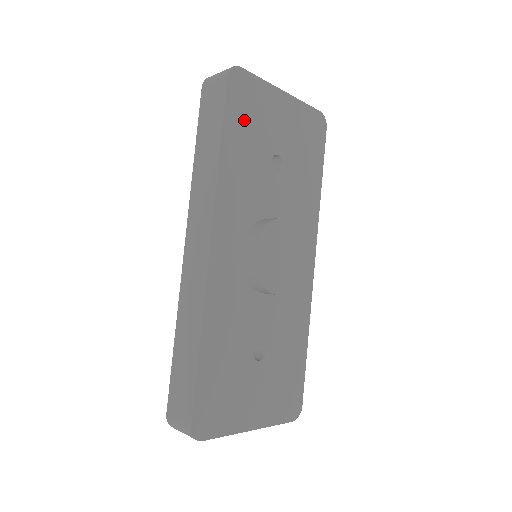
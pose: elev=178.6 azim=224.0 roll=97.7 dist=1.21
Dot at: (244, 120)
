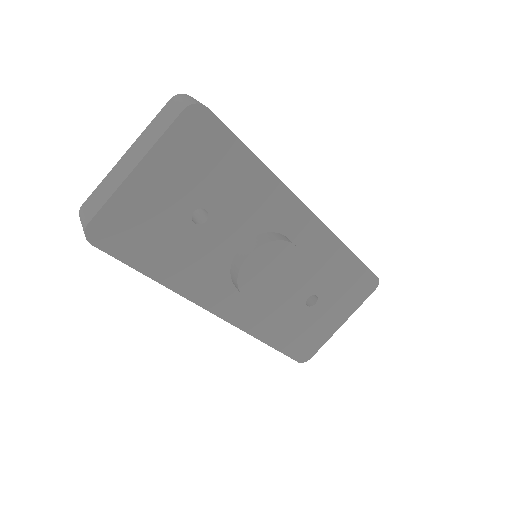
Dot at: (141, 242)
